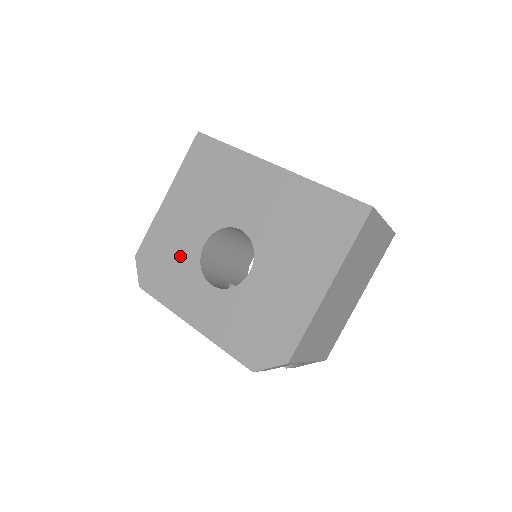
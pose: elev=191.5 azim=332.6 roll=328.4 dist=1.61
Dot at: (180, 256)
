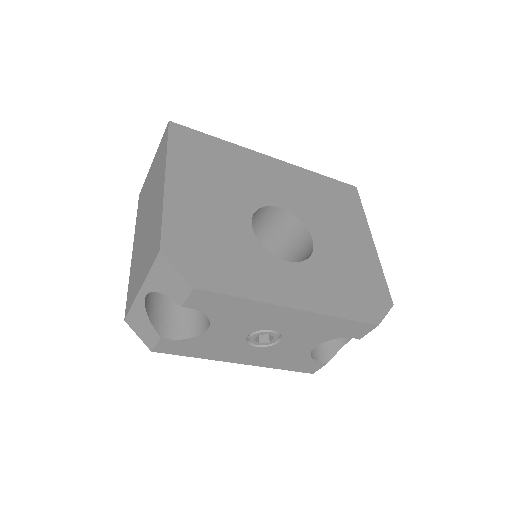
Dot at: (231, 240)
